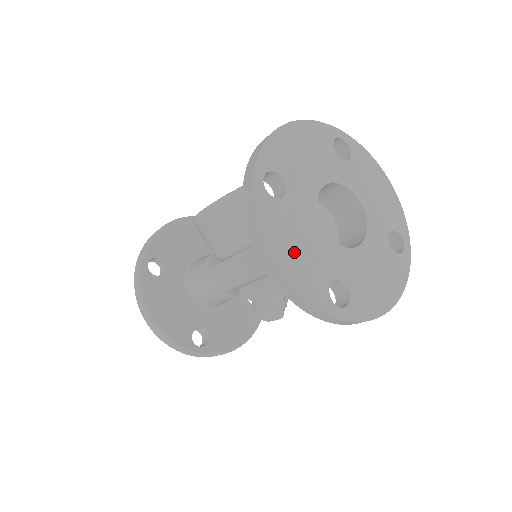
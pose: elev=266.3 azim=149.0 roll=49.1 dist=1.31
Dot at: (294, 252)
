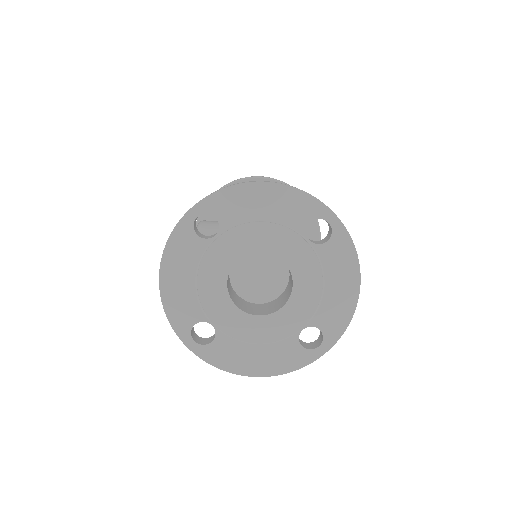
Dot at: (258, 355)
